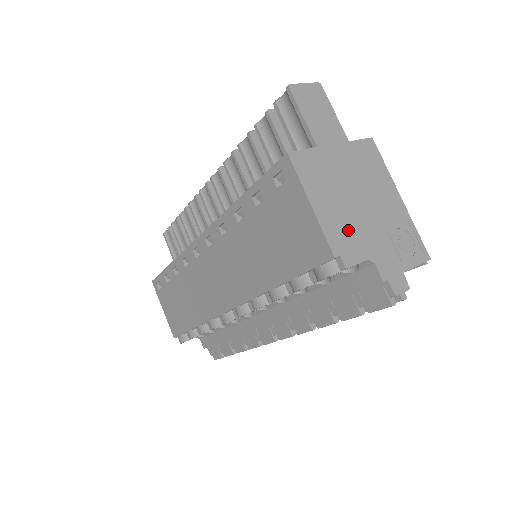
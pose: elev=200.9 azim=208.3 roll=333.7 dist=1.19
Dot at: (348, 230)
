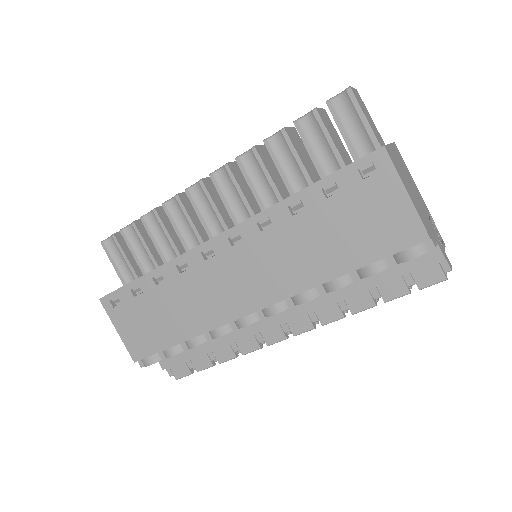
Dot at: (423, 216)
